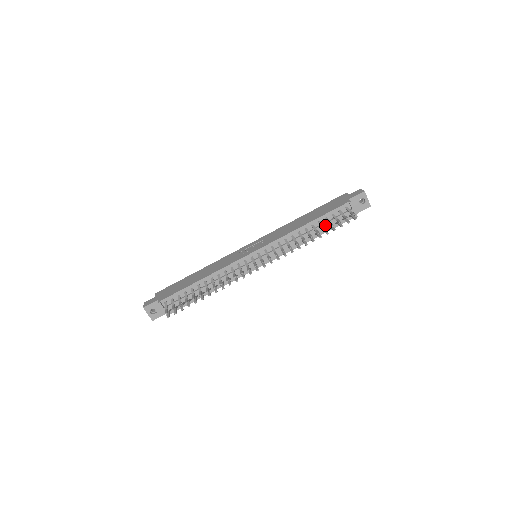
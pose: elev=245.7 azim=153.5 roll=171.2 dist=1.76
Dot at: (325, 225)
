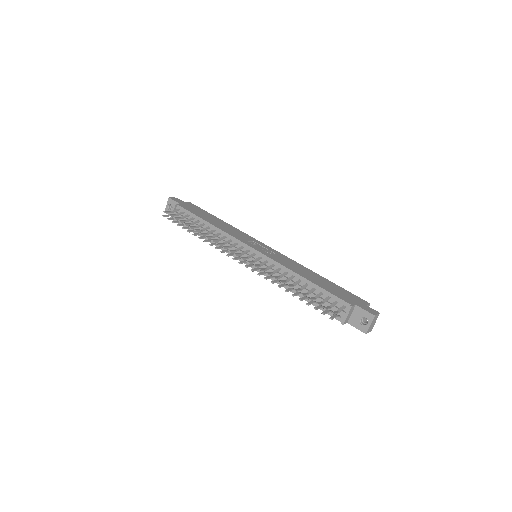
Dot at: occluded
